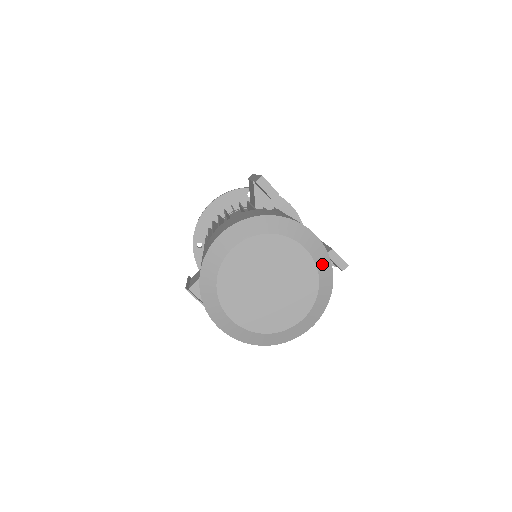
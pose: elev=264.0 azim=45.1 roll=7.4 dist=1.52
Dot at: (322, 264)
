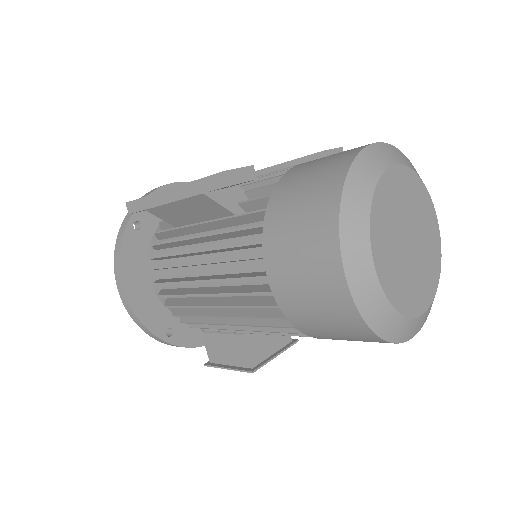
Dot at: (404, 160)
